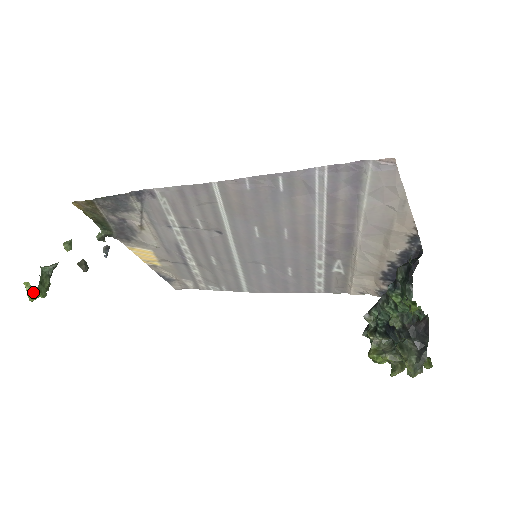
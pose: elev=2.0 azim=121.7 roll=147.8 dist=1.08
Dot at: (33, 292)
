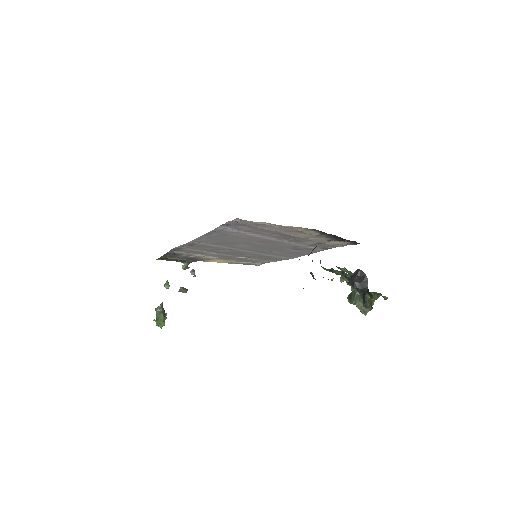
Dot at: occluded
